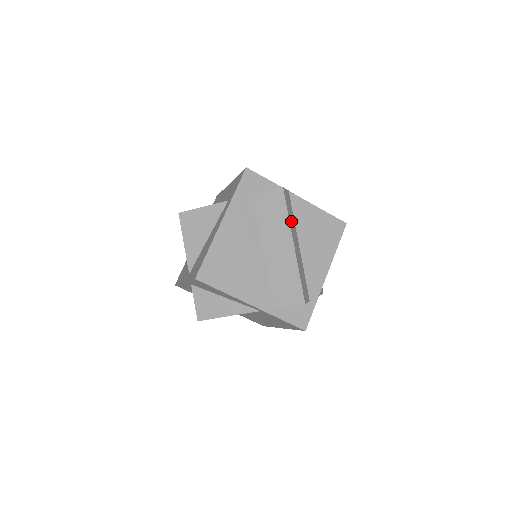
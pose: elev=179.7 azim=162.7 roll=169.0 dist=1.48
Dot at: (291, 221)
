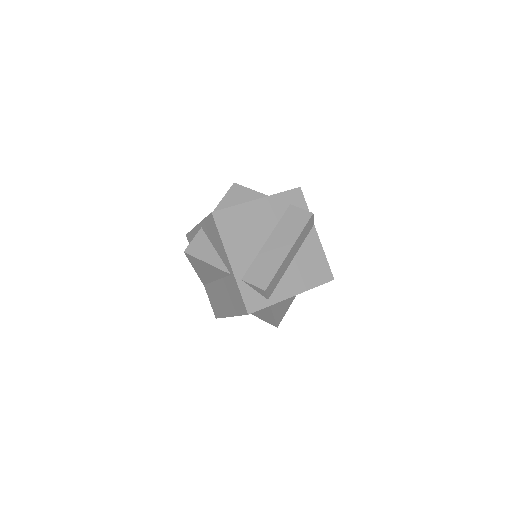
Dot at: (301, 238)
